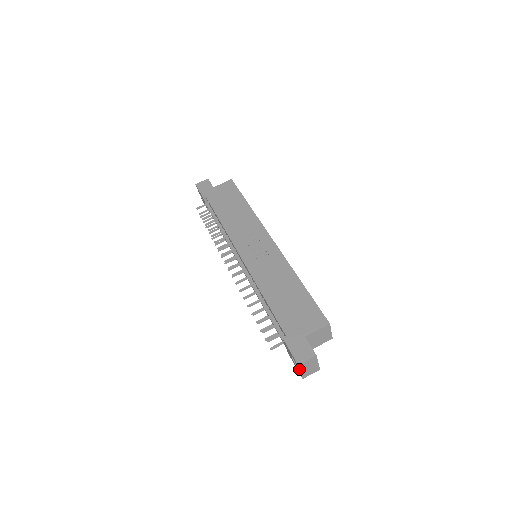
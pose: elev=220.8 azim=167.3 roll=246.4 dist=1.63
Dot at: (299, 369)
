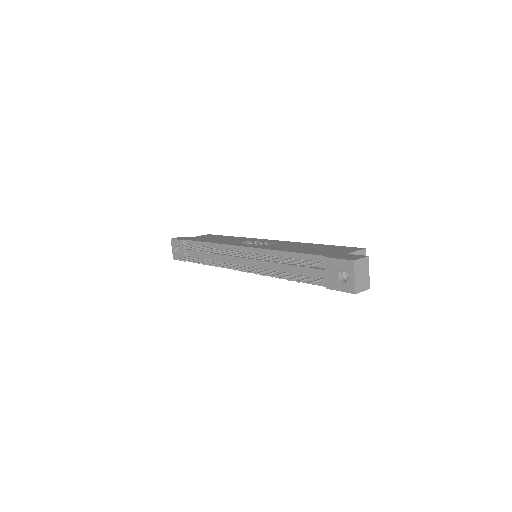
Dot at: (354, 270)
